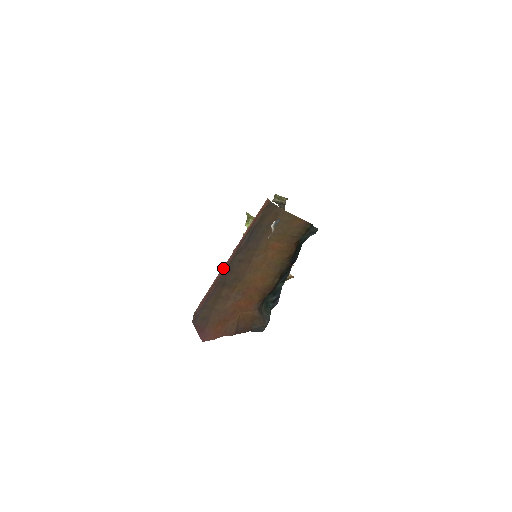
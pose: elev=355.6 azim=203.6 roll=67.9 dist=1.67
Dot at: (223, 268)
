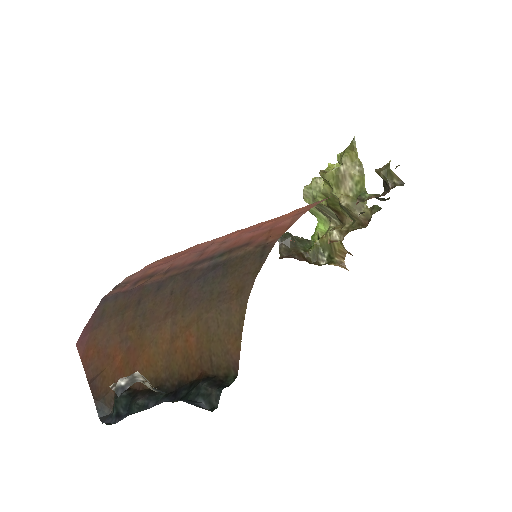
Dot at: (178, 261)
